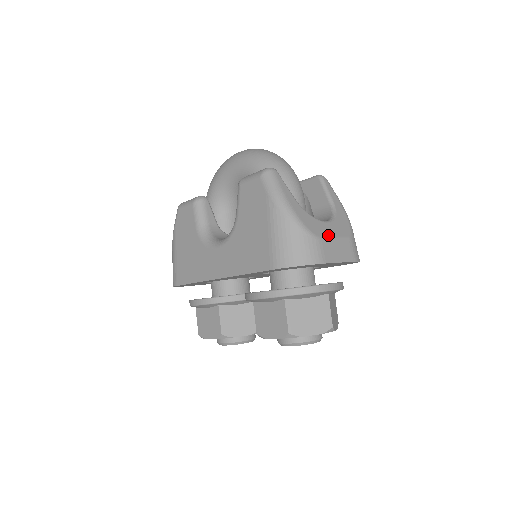
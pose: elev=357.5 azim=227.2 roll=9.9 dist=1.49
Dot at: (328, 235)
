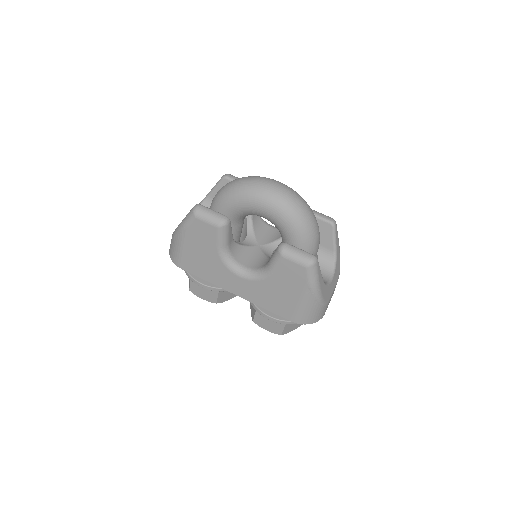
Dot at: (332, 293)
